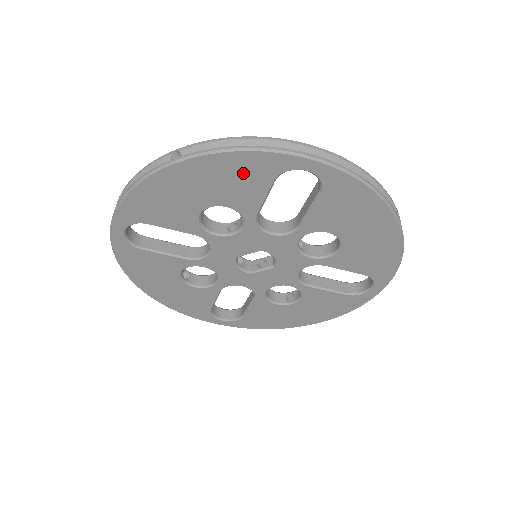
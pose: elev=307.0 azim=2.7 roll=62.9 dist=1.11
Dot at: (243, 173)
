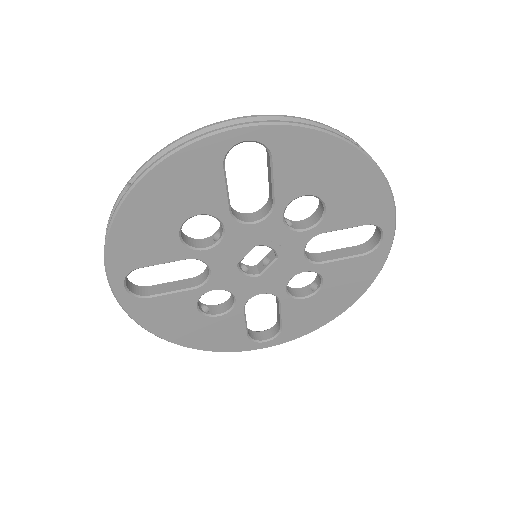
Dot at: (192, 172)
